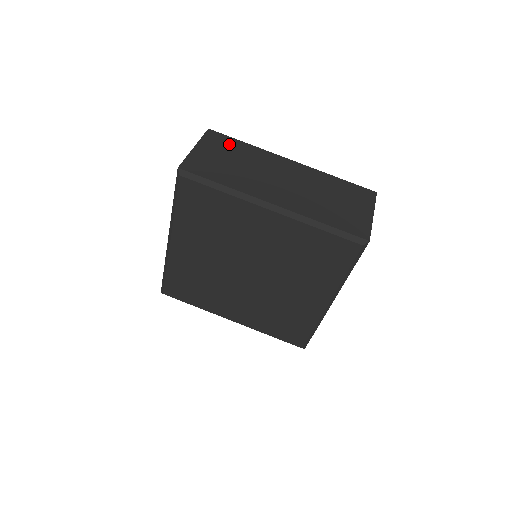
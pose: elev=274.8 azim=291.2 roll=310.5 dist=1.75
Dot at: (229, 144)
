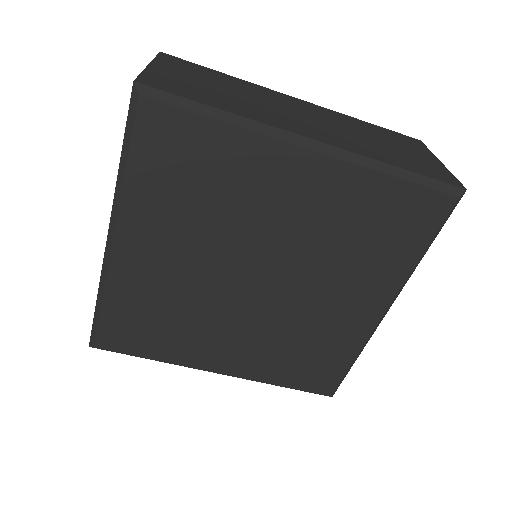
Dot at: (201, 70)
